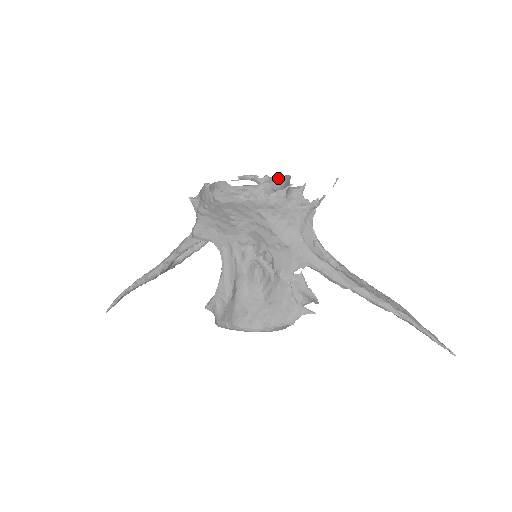
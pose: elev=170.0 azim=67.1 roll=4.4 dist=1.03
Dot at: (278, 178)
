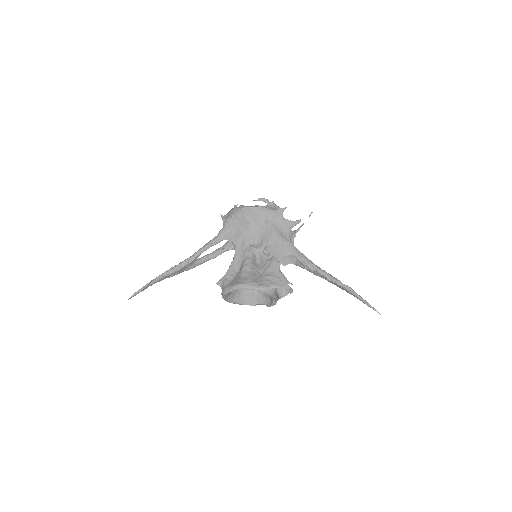
Dot at: occluded
